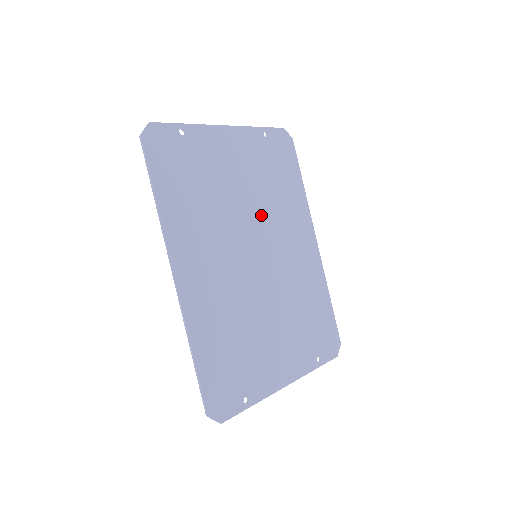
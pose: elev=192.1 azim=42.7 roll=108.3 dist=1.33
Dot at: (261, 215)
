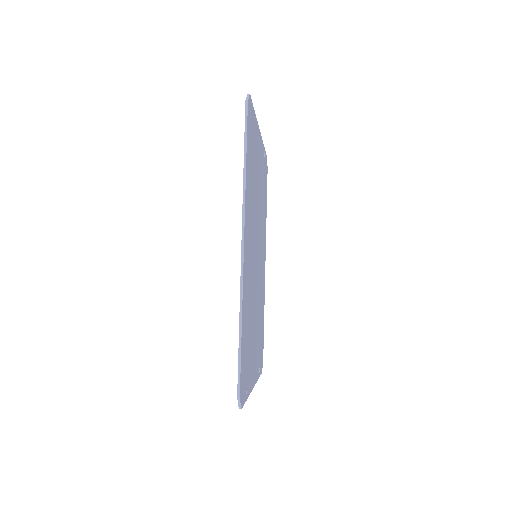
Dot at: occluded
